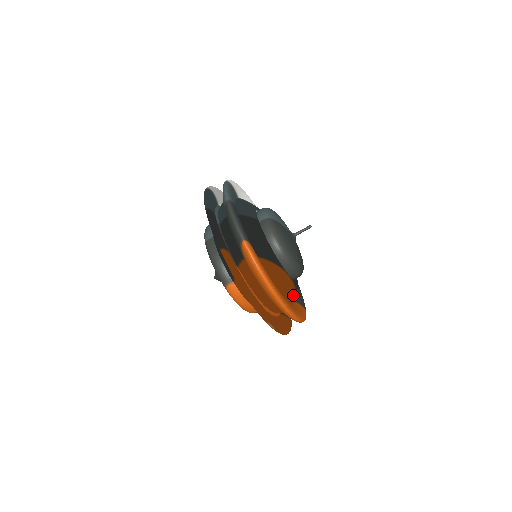
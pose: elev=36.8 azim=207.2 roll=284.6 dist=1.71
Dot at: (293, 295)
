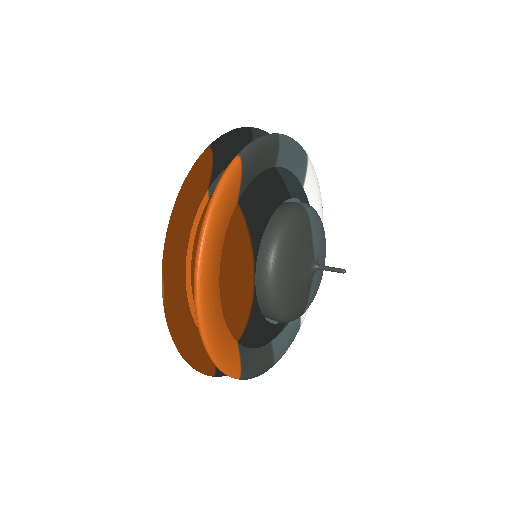
Dot at: (237, 314)
